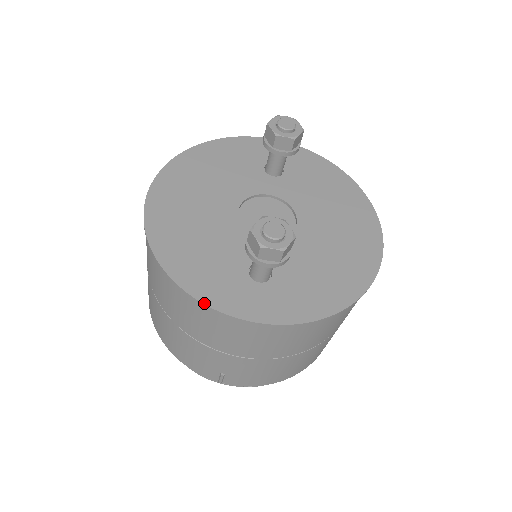
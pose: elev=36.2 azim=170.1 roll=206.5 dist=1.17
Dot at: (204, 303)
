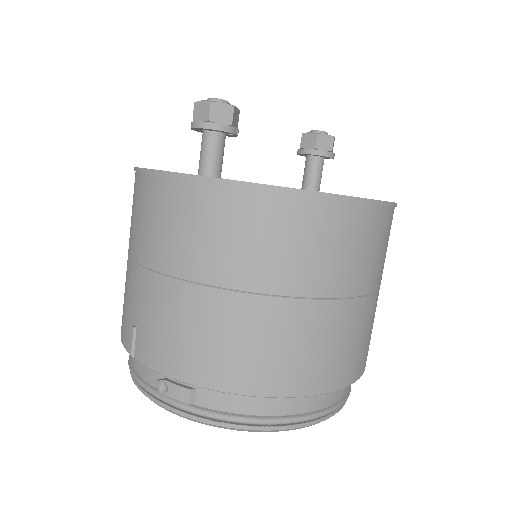
Dot at: (137, 167)
